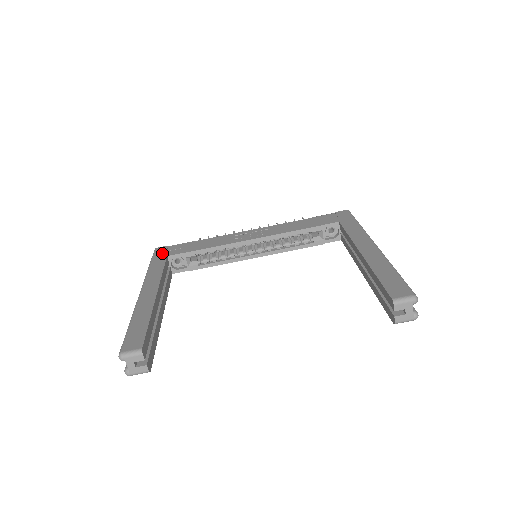
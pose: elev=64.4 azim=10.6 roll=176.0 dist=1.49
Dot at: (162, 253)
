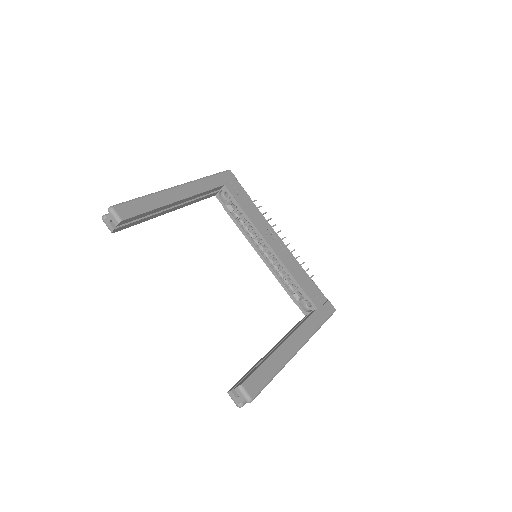
Dot at: (226, 179)
